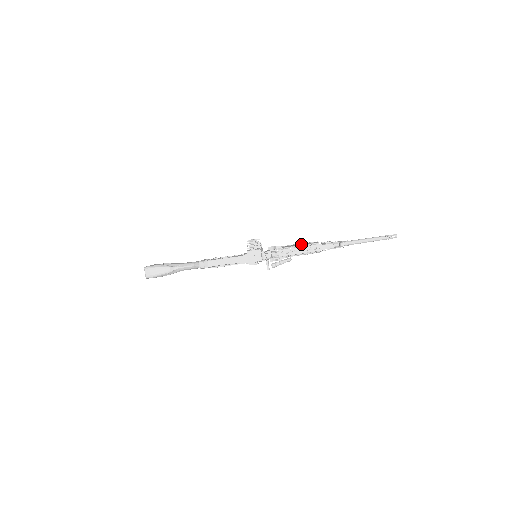
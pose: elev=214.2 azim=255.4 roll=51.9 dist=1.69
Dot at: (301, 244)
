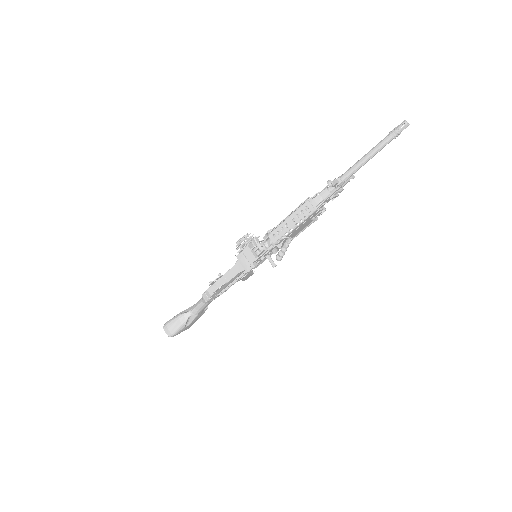
Dot at: (294, 212)
